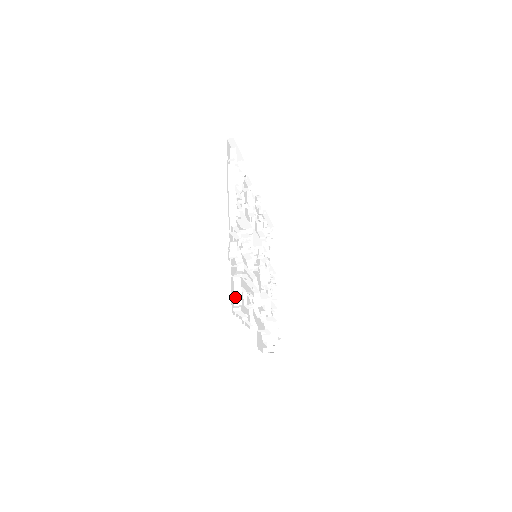
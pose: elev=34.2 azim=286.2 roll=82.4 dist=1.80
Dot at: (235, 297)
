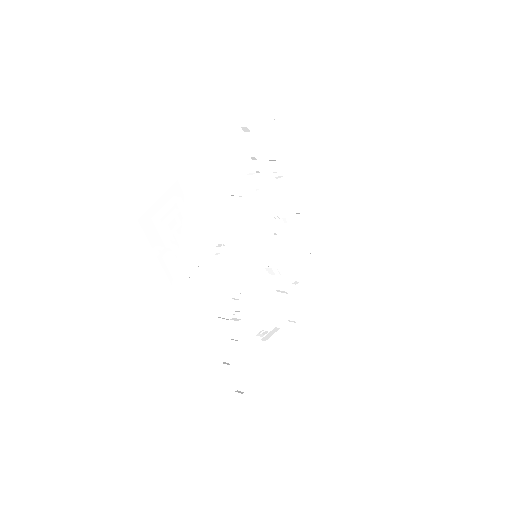
Dot at: (238, 377)
